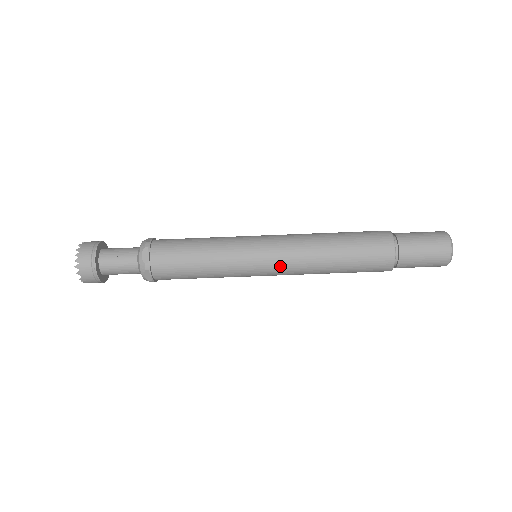
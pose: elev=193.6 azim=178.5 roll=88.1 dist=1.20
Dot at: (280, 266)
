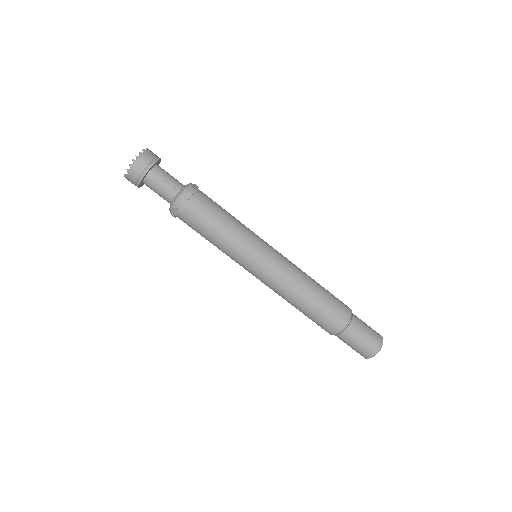
Dot at: (267, 277)
